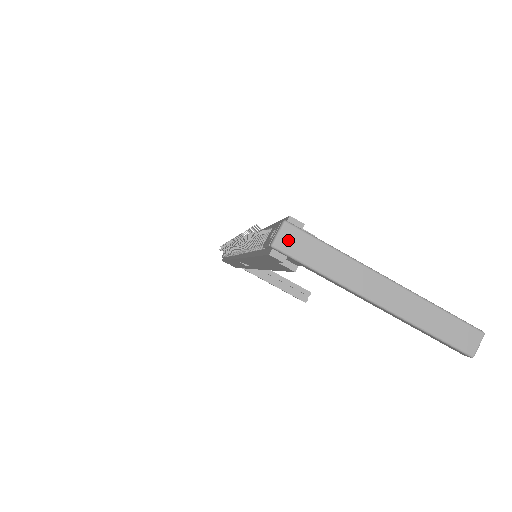
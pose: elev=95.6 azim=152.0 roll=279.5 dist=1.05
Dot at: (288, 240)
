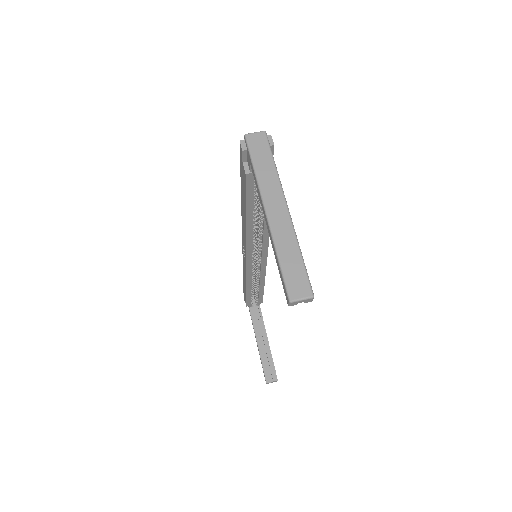
Dot at: (256, 139)
